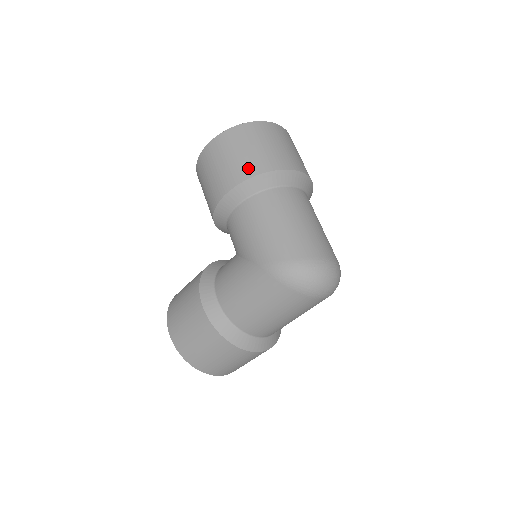
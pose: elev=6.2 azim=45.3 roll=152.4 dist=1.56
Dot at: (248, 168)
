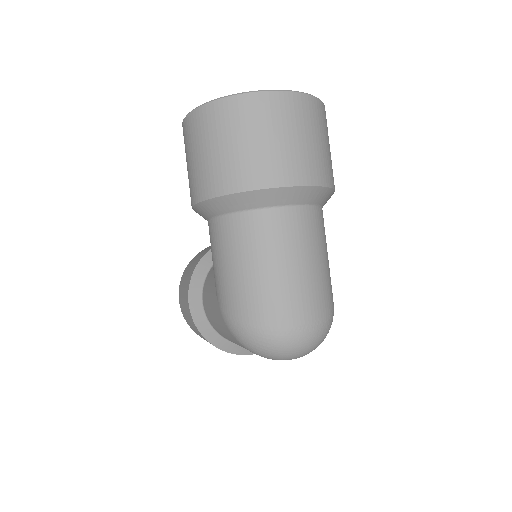
Dot at: (213, 181)
